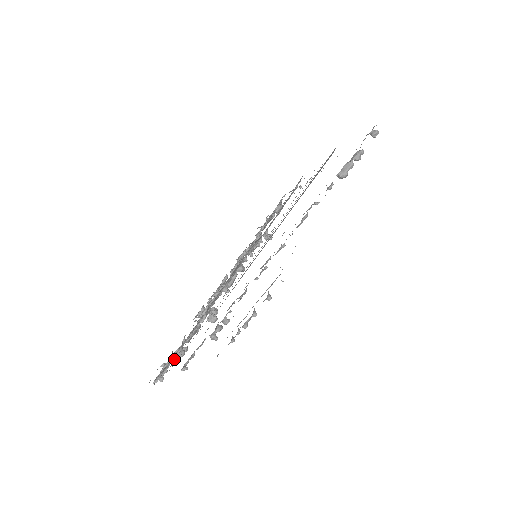
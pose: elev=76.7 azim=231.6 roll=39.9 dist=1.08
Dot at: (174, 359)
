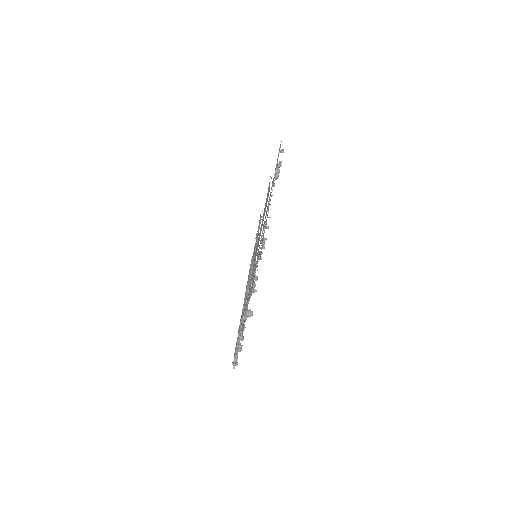
Dot at: occluded
